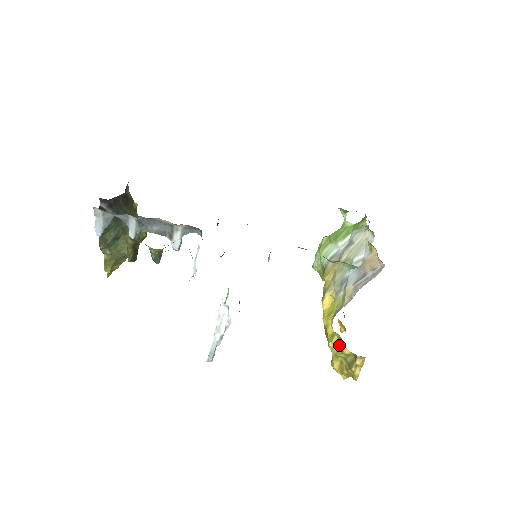
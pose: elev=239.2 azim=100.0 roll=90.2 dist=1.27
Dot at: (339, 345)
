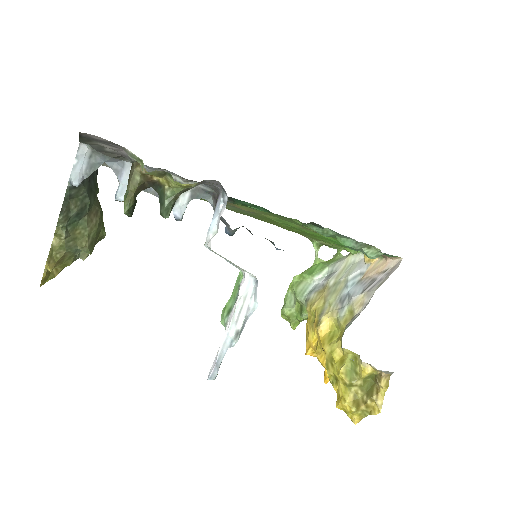
Dot at: (353, 368)
